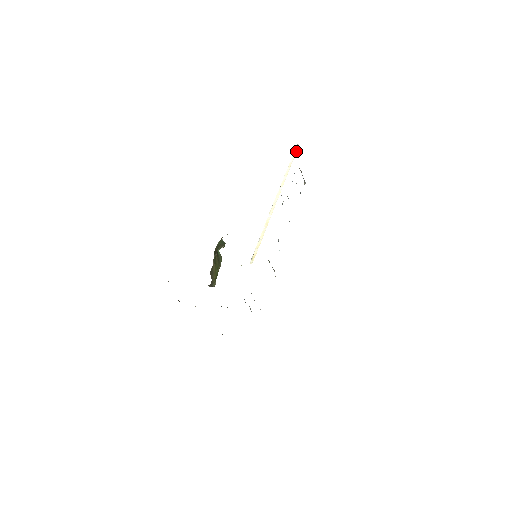
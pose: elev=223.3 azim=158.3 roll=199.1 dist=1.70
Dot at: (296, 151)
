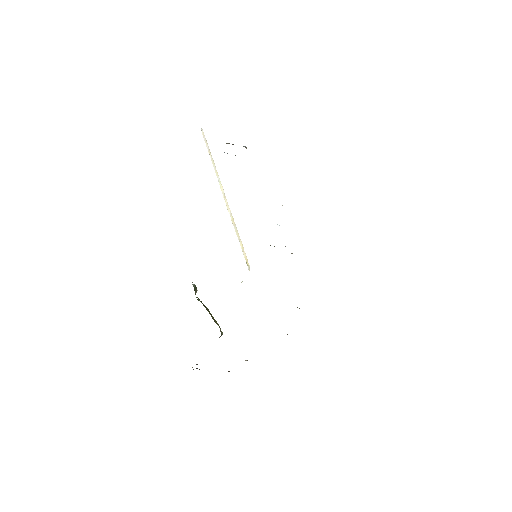
Dot at: (204, 136)
